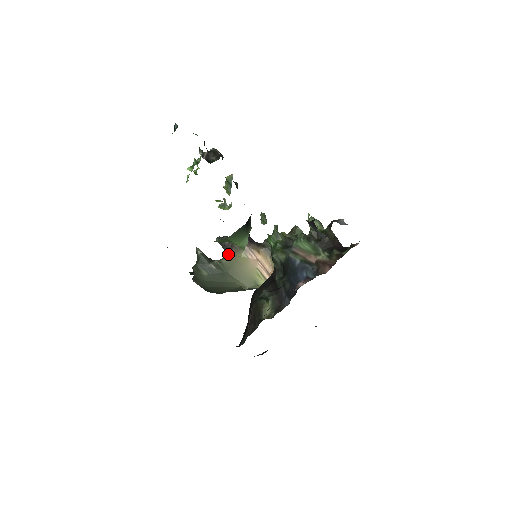
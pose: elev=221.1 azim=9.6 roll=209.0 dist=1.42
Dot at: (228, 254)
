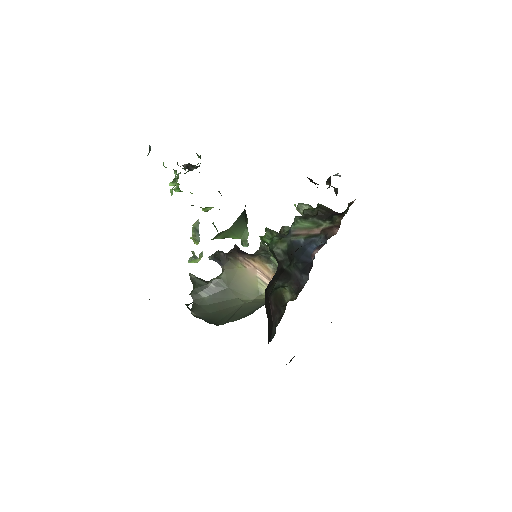
Dot at: (225, 268)
